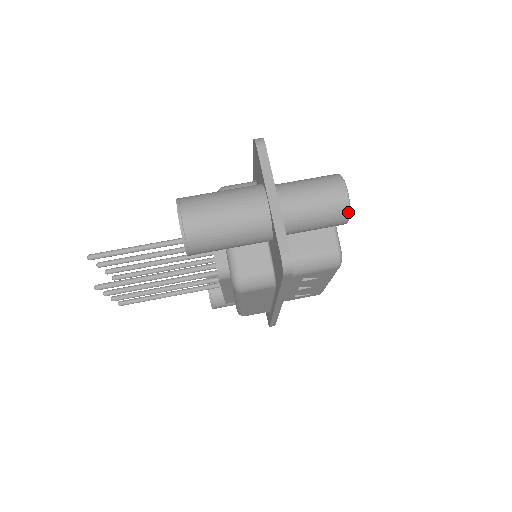
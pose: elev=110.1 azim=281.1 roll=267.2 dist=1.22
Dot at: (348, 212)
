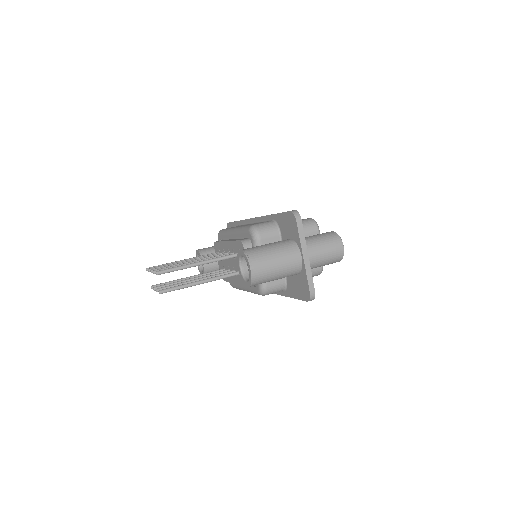
Dot at: (341, 259)
